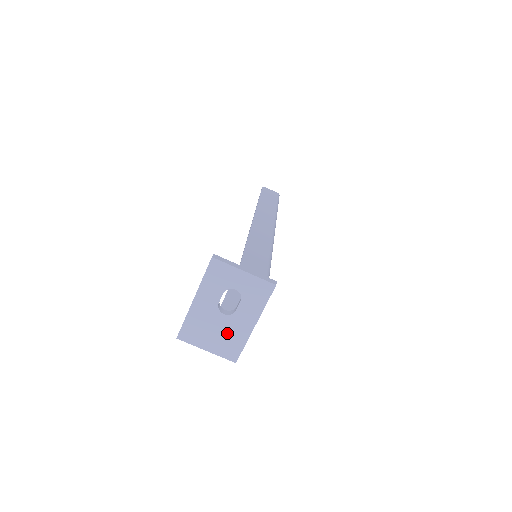
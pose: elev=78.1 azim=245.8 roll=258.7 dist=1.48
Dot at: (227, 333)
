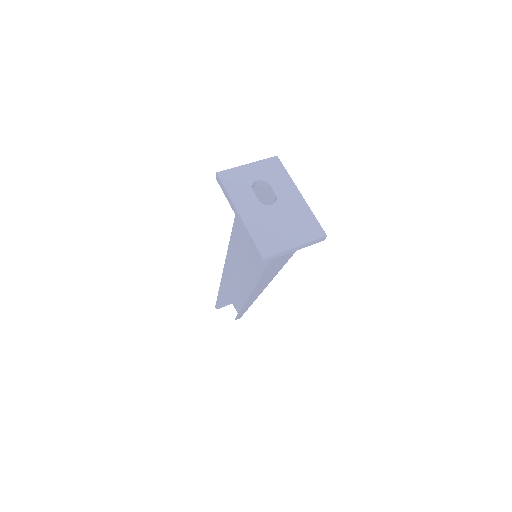
Dot at: (291, 218)
